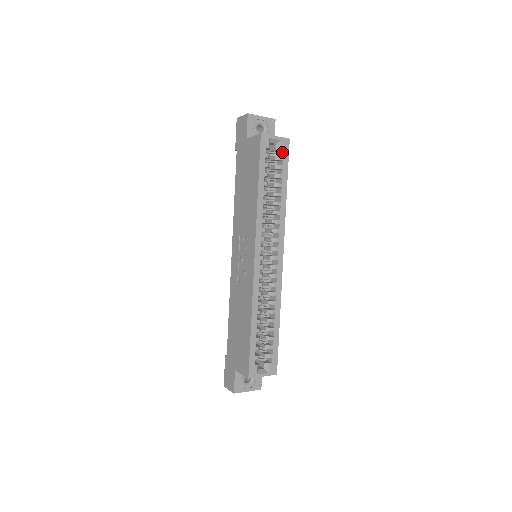
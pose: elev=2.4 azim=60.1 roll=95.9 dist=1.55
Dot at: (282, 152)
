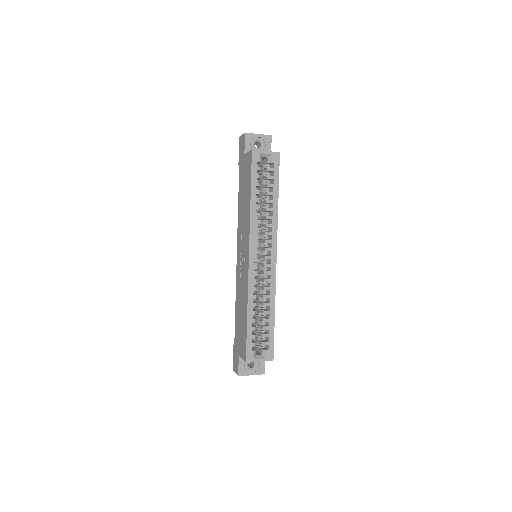
Dot at: (273, 164)
